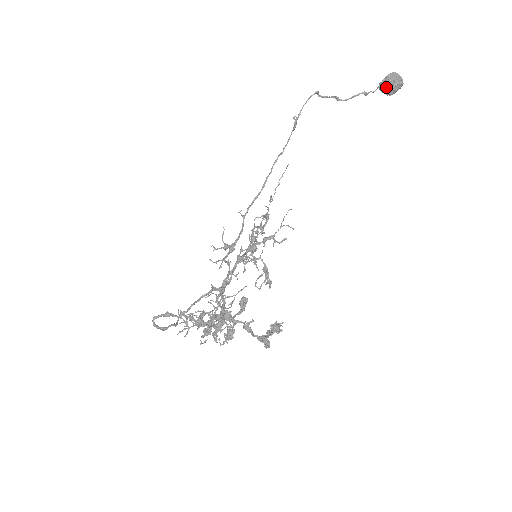
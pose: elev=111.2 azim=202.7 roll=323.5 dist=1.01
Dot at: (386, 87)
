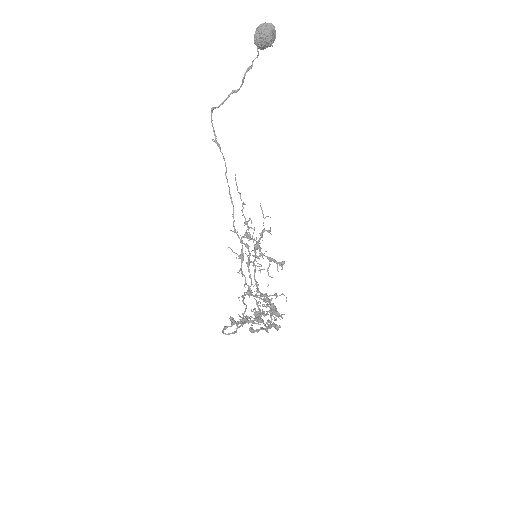
Dot at: (261, 46)
